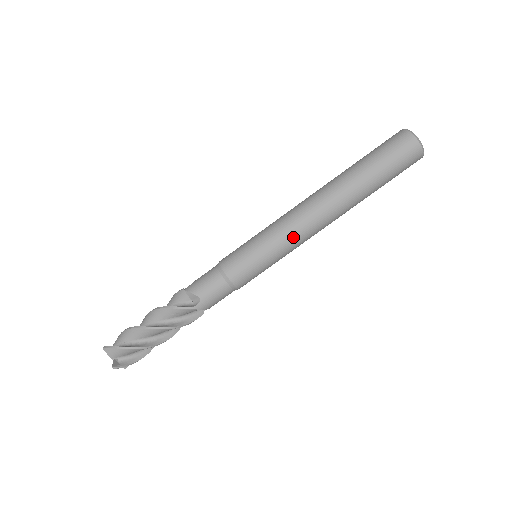
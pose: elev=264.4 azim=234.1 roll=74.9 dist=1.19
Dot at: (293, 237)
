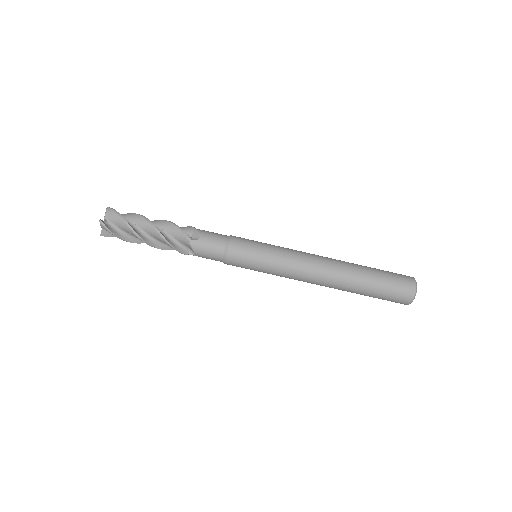
Dot at: (292, 263)
